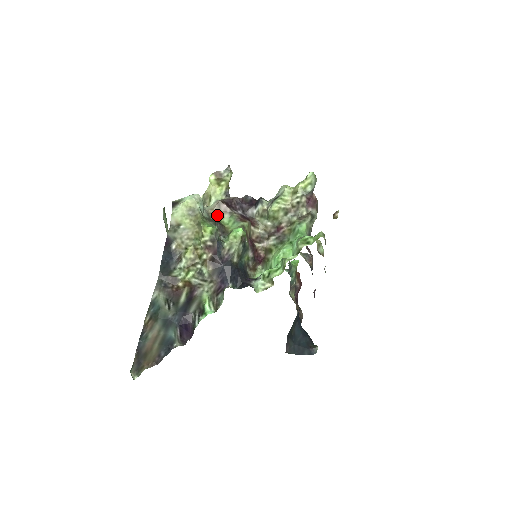
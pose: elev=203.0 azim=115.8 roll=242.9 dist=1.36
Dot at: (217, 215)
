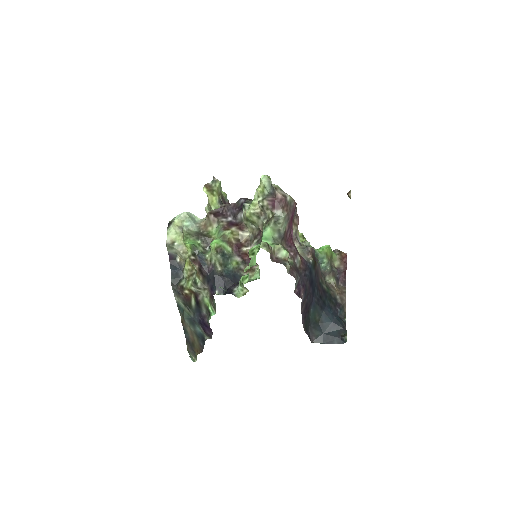
Dot at: (207, 226)
